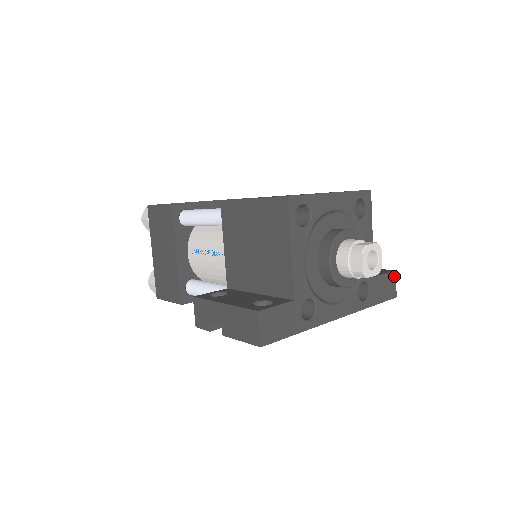
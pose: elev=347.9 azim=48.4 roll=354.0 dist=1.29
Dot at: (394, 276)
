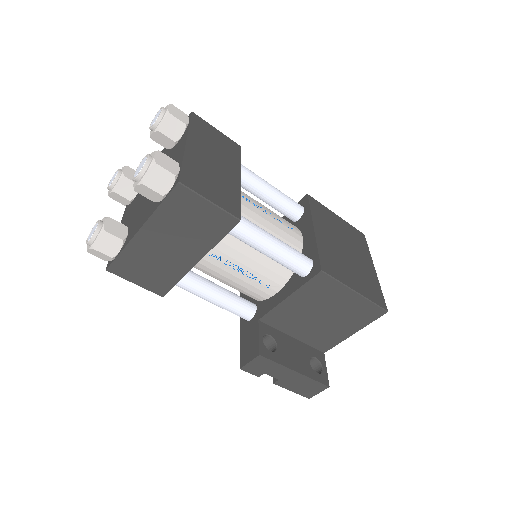
Dot at: occluded
